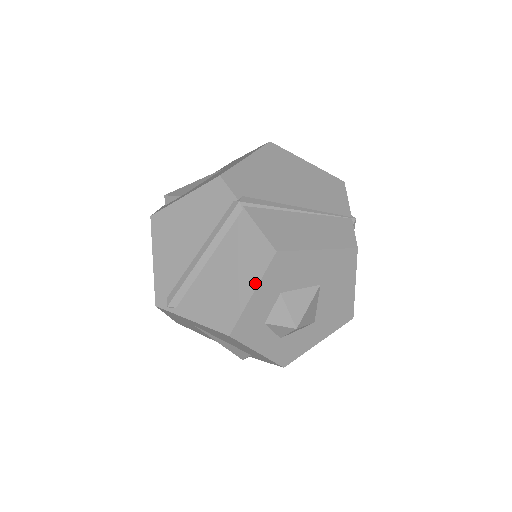
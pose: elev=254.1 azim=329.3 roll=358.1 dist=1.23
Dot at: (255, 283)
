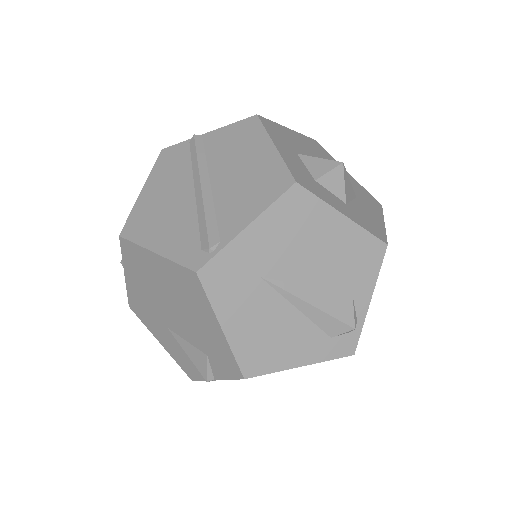
Dot at: (266, 139)
